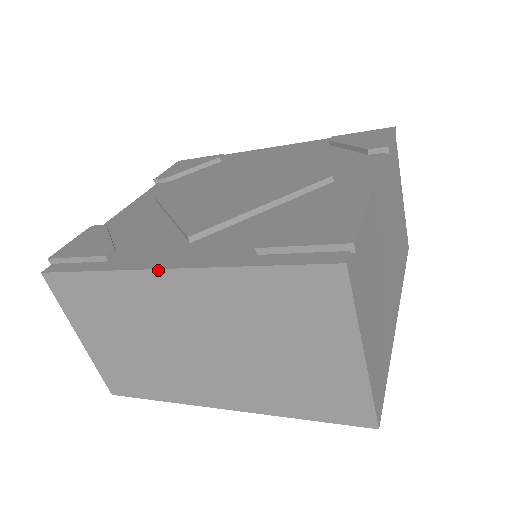
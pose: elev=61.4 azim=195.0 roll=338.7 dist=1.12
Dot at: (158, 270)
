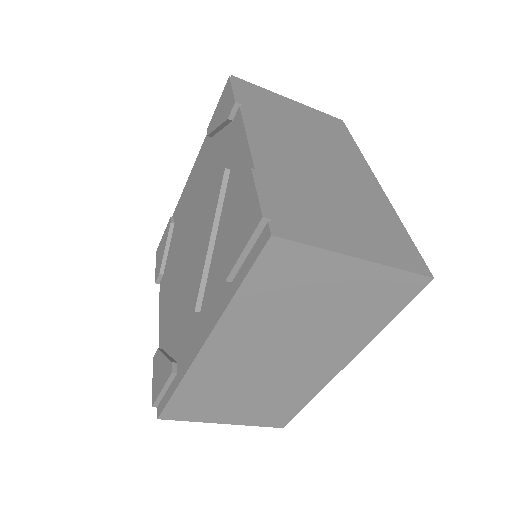
Dot at: (200, 352)
